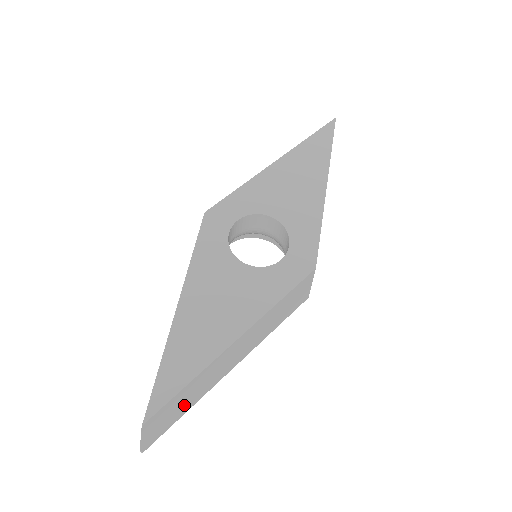
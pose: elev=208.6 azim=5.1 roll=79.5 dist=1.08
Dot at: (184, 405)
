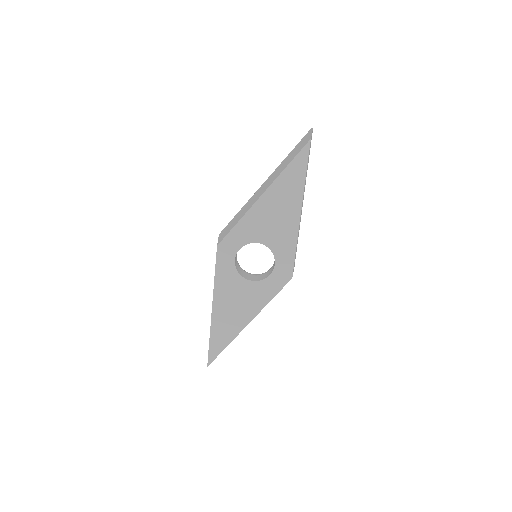
Dot at: occluded
